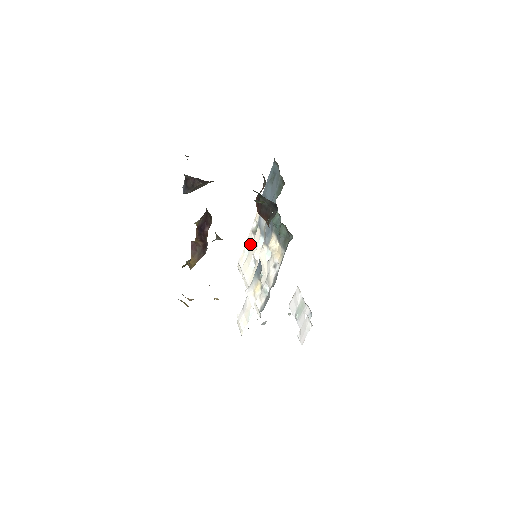
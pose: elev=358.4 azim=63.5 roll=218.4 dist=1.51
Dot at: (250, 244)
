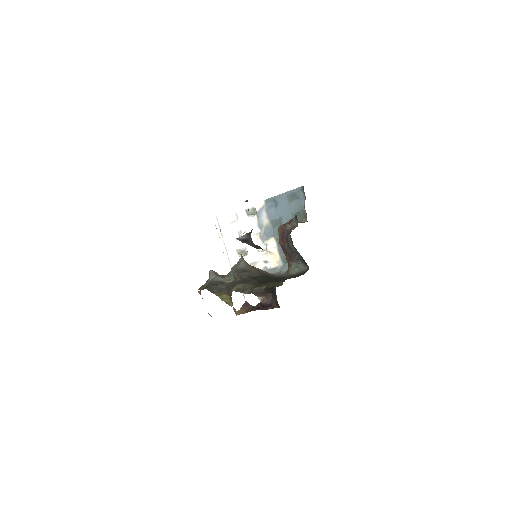
Dot at: (239, 218)
